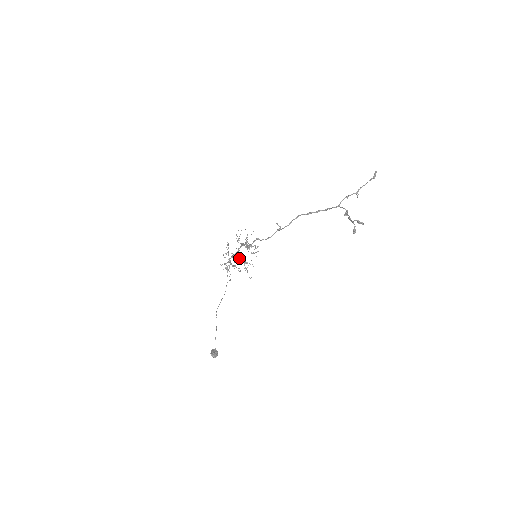
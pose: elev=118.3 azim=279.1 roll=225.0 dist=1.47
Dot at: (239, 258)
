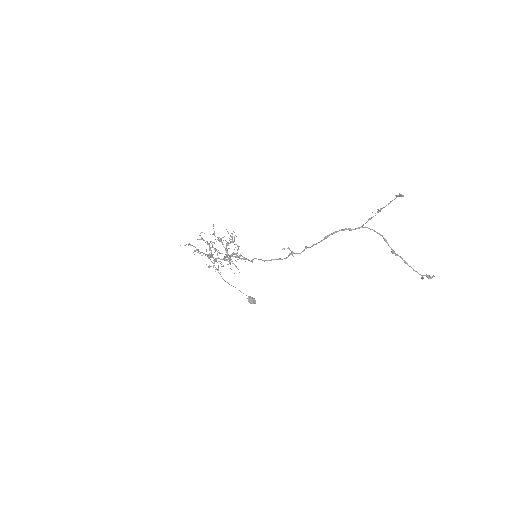
Dot at: occluded
